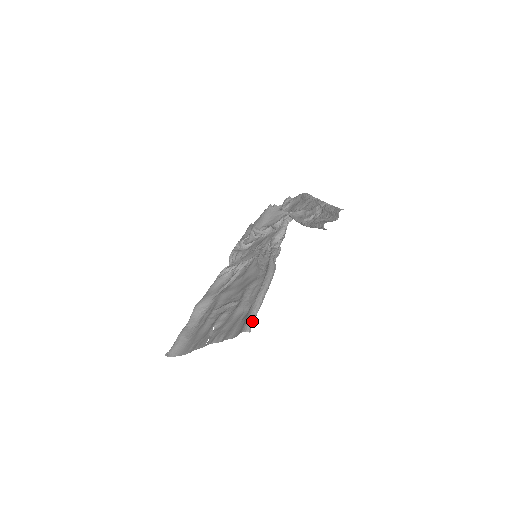
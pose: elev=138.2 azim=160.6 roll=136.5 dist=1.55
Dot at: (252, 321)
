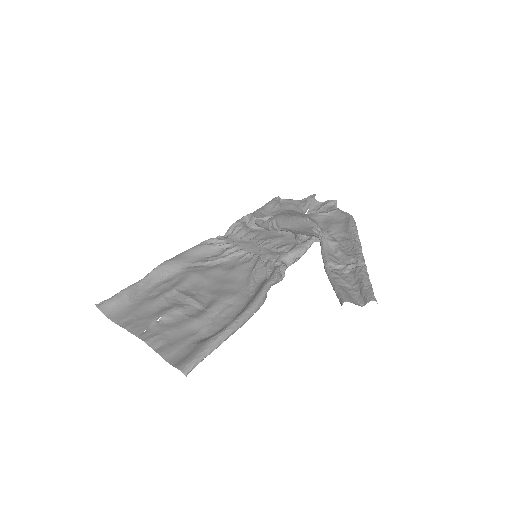
Dot at: (197, 363)
